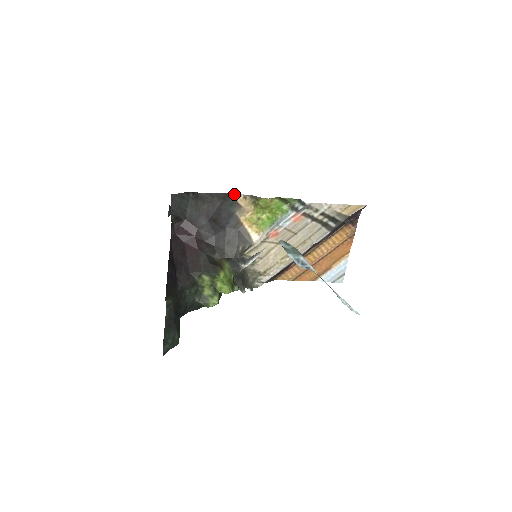
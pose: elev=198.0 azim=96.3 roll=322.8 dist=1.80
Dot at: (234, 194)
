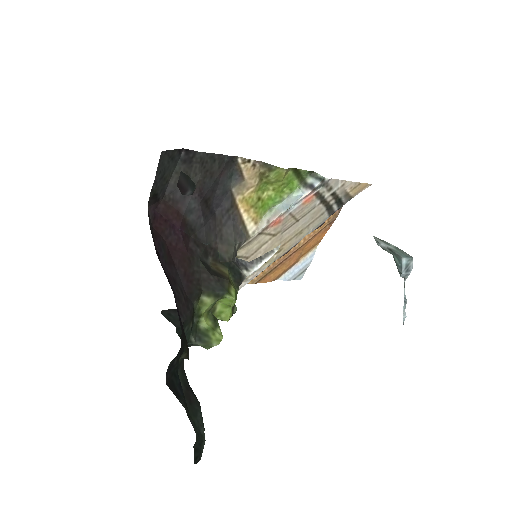
Dot at: (241, 158)
